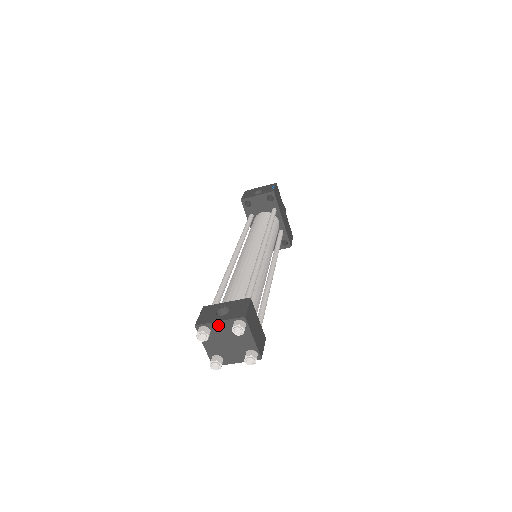
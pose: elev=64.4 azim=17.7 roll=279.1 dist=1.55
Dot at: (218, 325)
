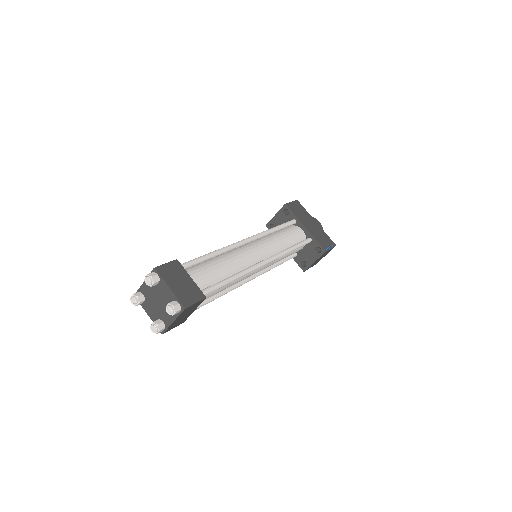
Dot at: (145, 286)
